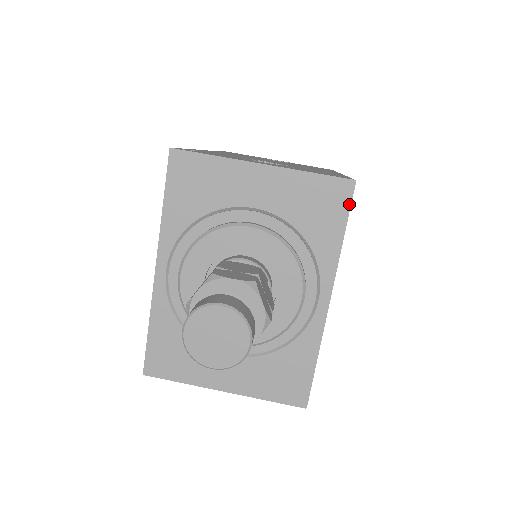
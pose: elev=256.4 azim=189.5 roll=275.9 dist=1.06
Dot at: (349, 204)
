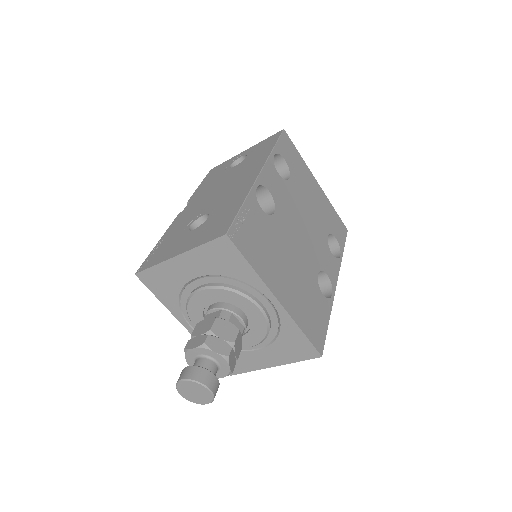
Dot at: (235, 248)
